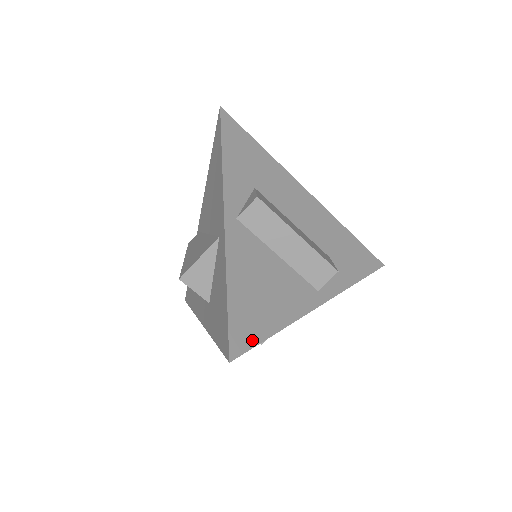
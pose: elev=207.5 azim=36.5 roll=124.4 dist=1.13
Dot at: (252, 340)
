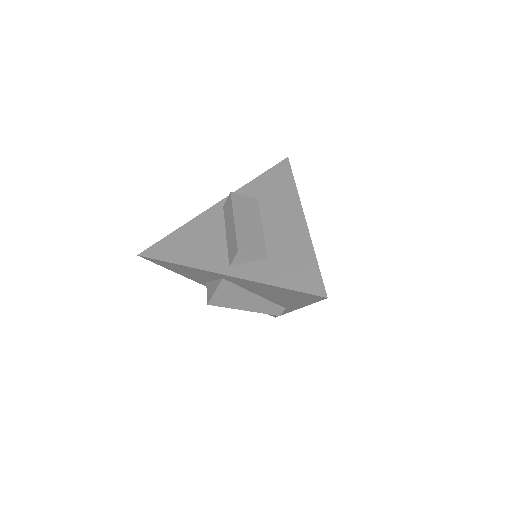
Dot at: (158, 256)
